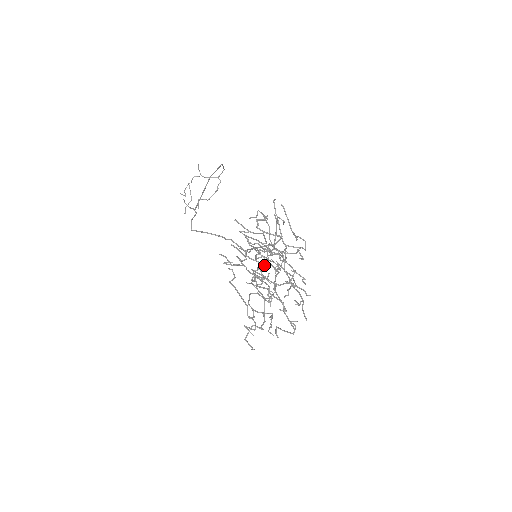
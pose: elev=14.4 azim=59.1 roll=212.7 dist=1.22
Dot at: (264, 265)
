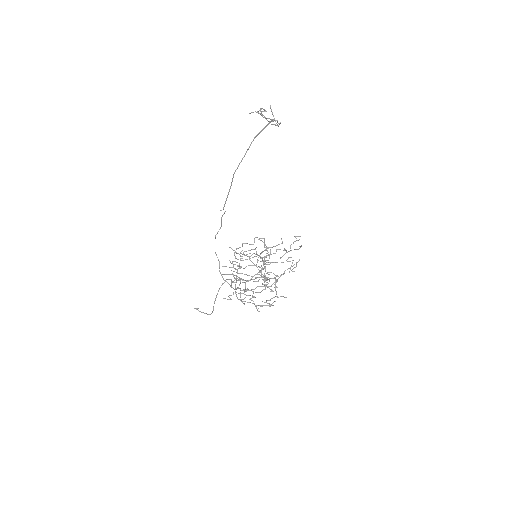
Dot at: (233, 292)
